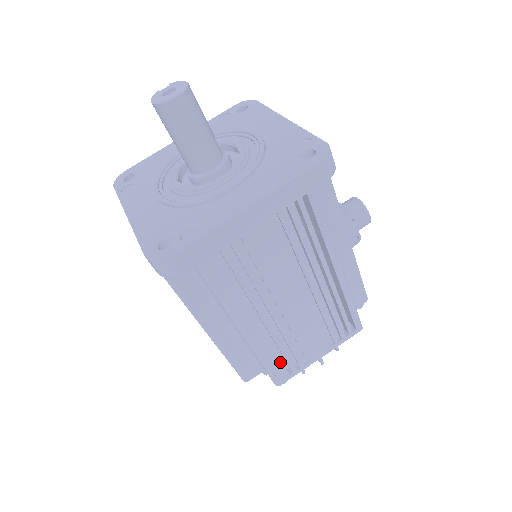
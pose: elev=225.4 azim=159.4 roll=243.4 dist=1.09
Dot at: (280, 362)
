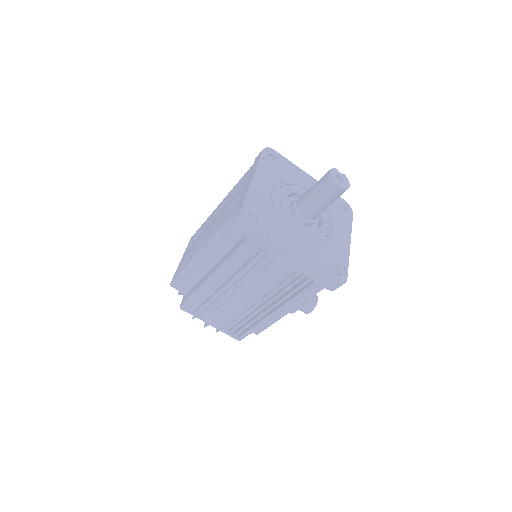
Dot at: (199, 303)
